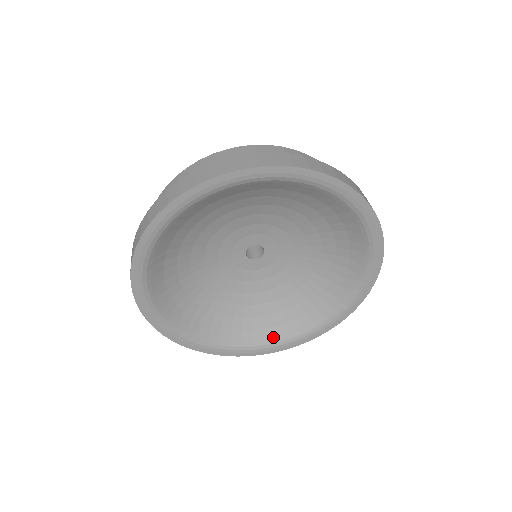
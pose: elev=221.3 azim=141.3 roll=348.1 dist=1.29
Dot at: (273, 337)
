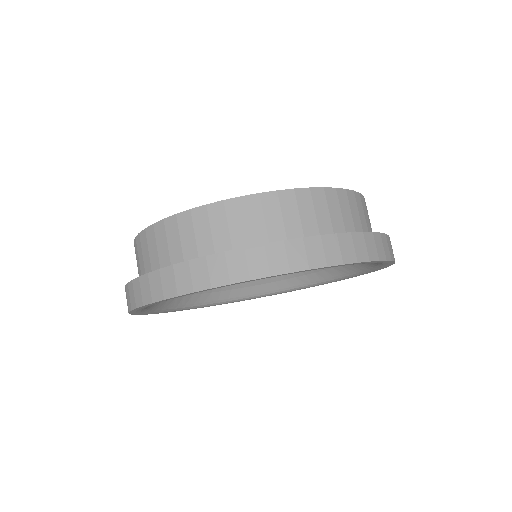
Dot at: (260, 291)
